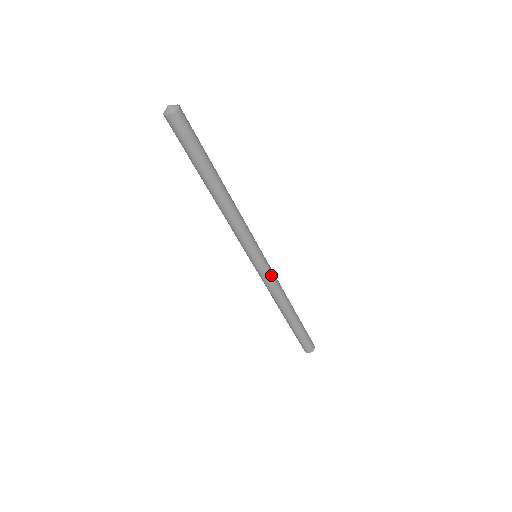
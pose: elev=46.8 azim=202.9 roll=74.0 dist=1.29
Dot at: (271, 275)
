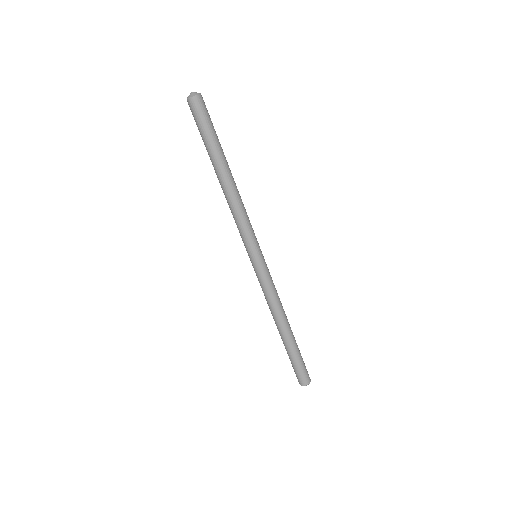
Dot at: (271, 277)
